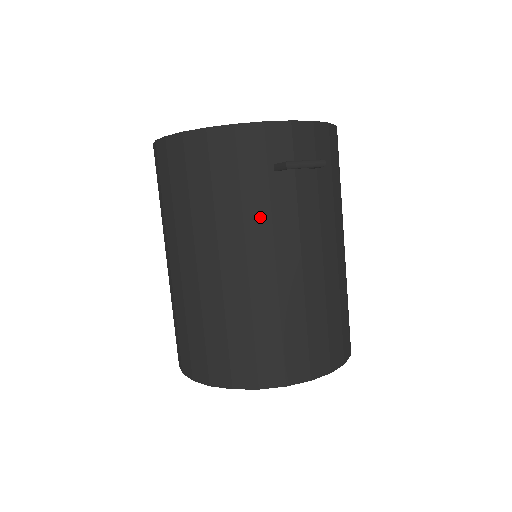
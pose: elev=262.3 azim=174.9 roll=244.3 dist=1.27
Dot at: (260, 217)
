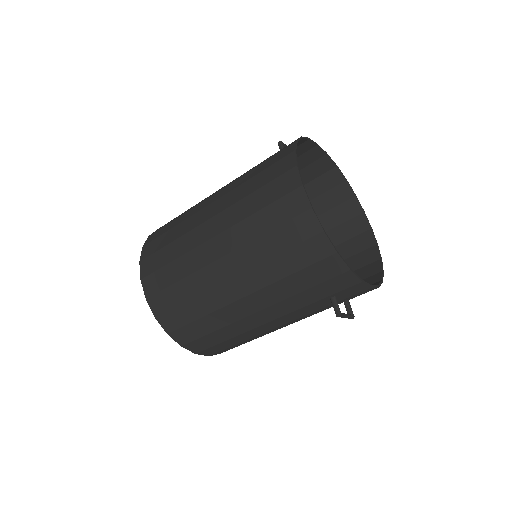
Dot at: (292, 306)
